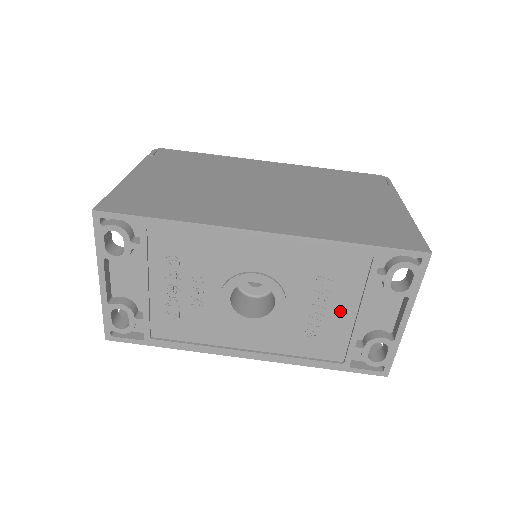
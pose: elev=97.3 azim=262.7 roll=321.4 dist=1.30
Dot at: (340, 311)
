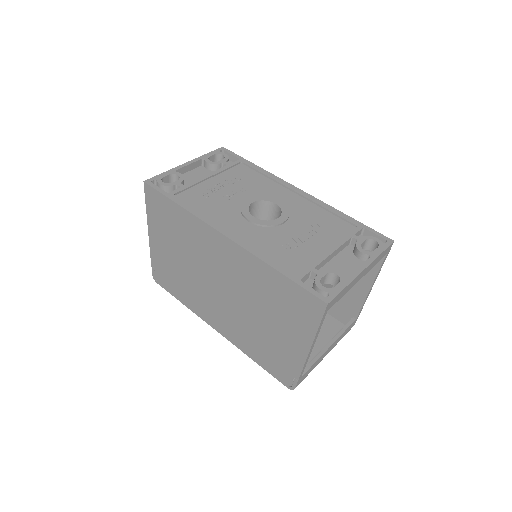
Dot at: (317, 244)
